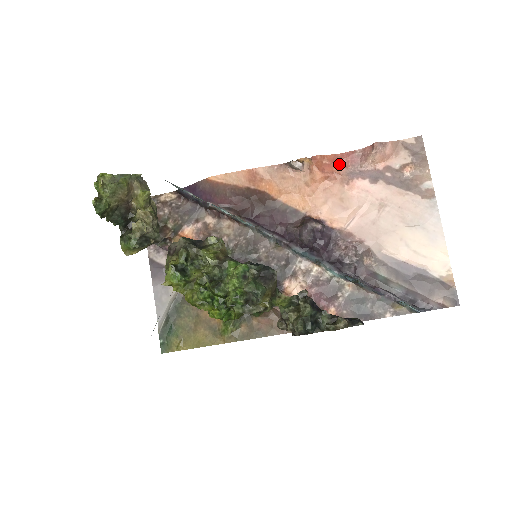
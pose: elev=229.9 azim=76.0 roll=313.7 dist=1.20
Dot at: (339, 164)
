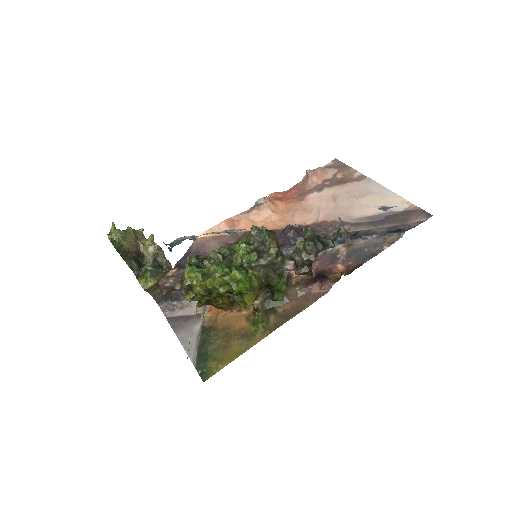
Dot at: (290, 194)
